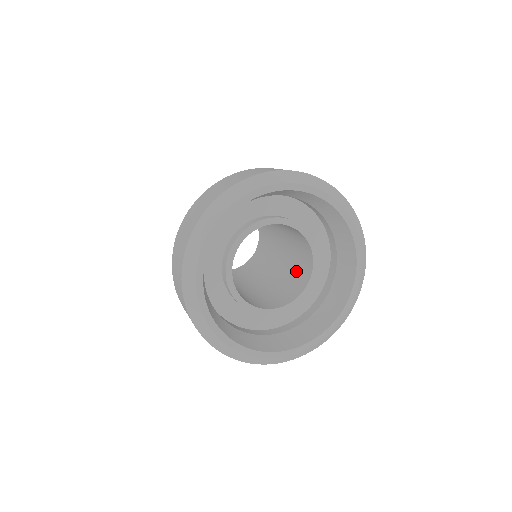
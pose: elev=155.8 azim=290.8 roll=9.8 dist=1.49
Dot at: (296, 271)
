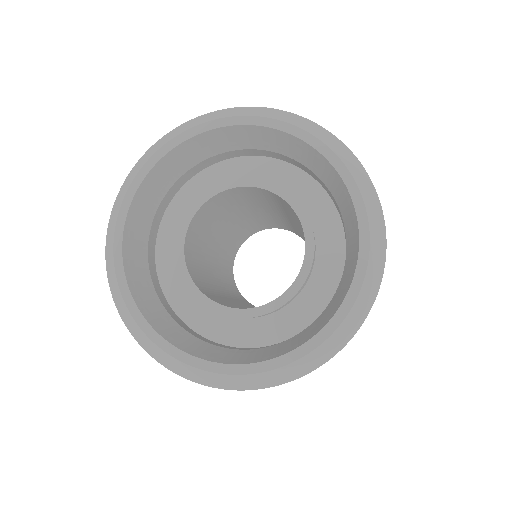
Dot at: occluded
